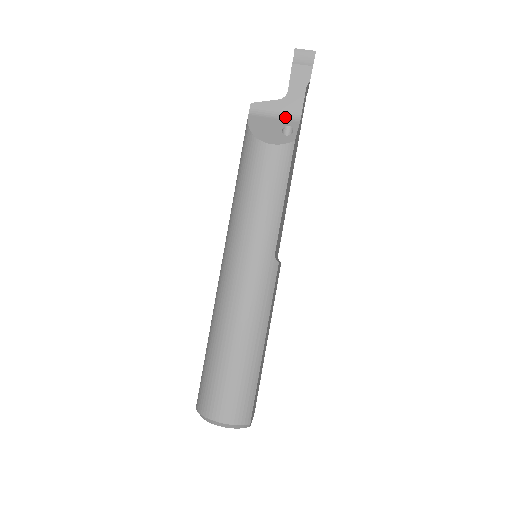
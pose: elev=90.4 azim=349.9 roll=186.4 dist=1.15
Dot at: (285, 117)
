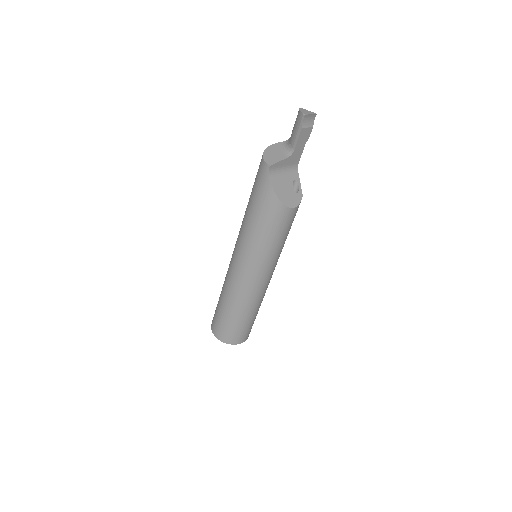
Dot at: (290, 170)
